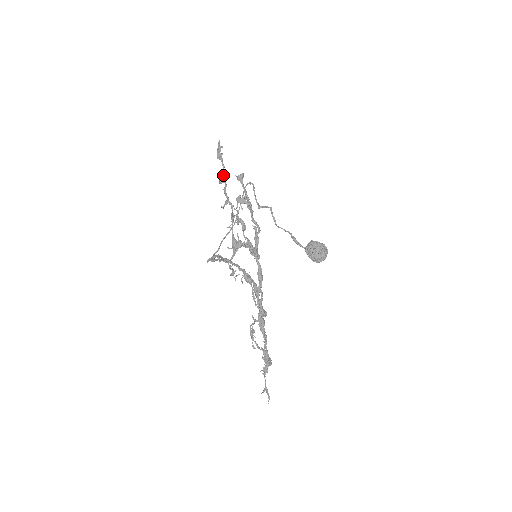
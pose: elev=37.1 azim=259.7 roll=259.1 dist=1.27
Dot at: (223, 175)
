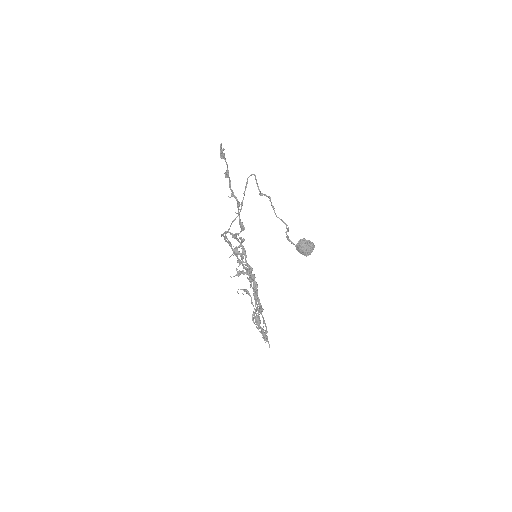
Dot at: (227, 172)
